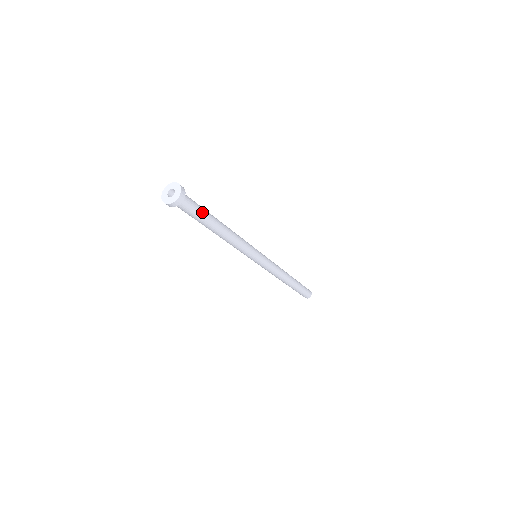
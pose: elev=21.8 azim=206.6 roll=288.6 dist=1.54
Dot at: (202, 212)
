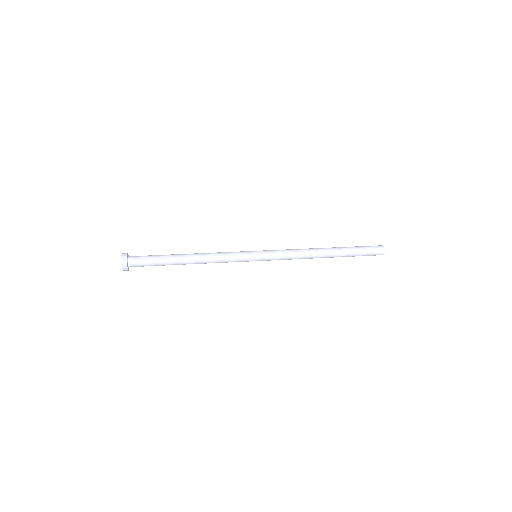
Dot at: (156, 262)
